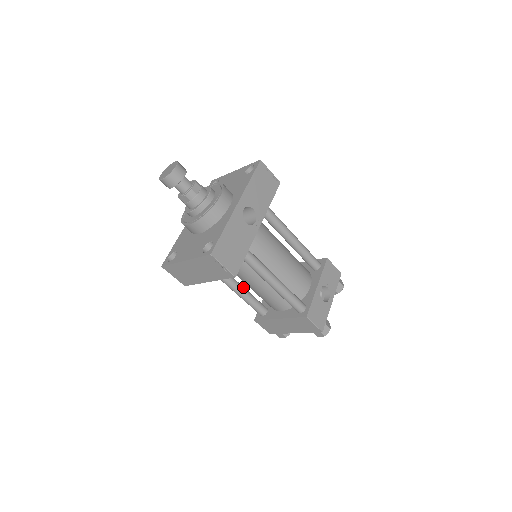
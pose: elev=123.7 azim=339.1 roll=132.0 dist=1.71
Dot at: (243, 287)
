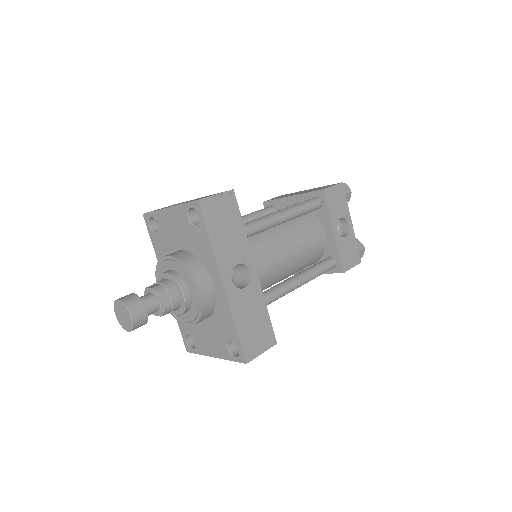
Dot at: occluded
